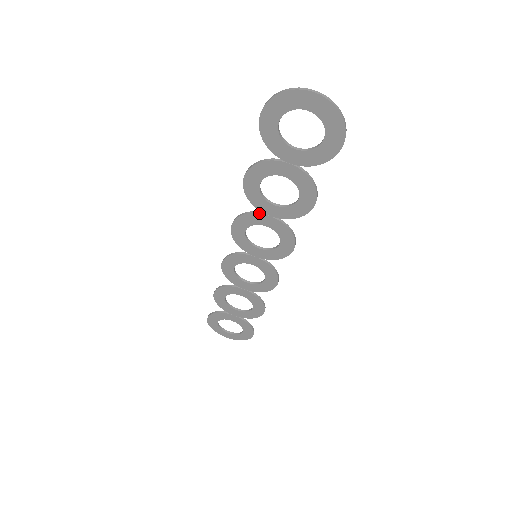
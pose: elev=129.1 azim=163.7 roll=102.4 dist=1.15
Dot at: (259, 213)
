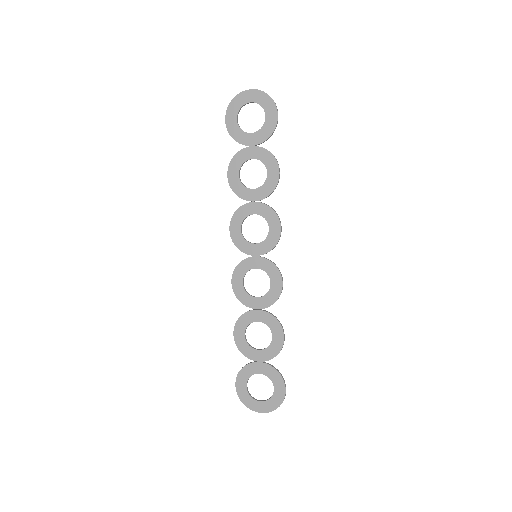
Dot at: occluded
